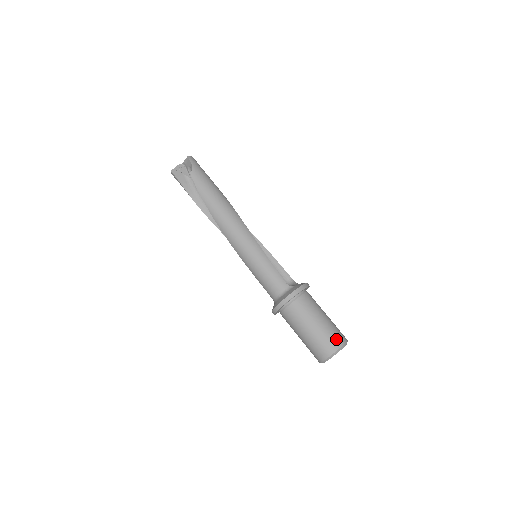
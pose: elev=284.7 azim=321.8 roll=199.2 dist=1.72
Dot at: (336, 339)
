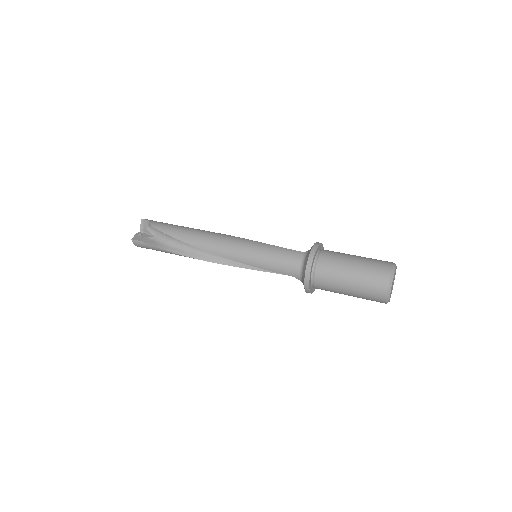
Dot at: (383, 263)
